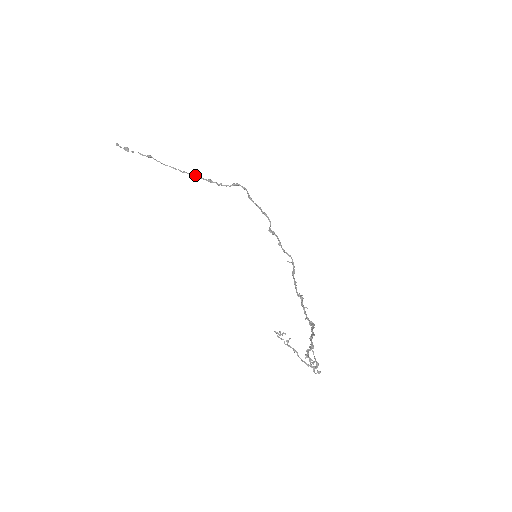
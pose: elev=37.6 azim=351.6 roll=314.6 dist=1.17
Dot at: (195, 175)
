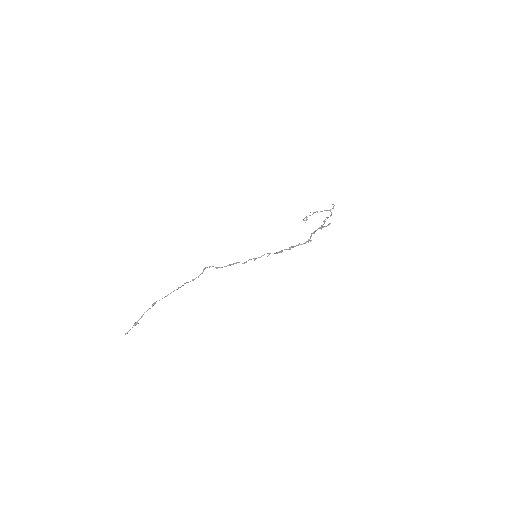
Dot at: occluded
